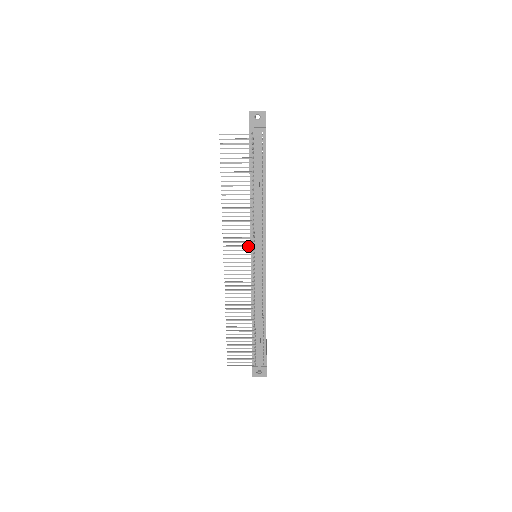
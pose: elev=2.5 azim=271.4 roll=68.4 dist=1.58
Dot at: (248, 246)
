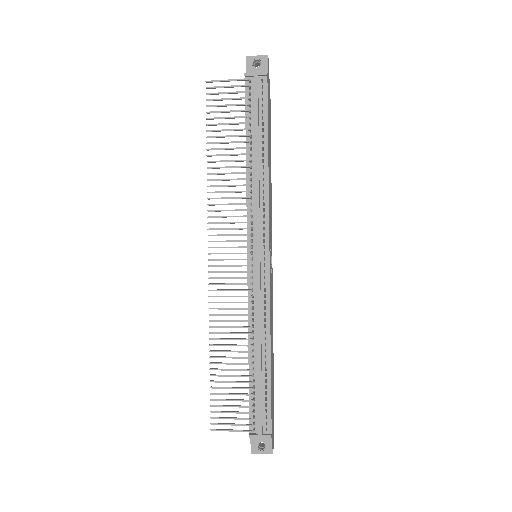
Dot at: (243, 234)
